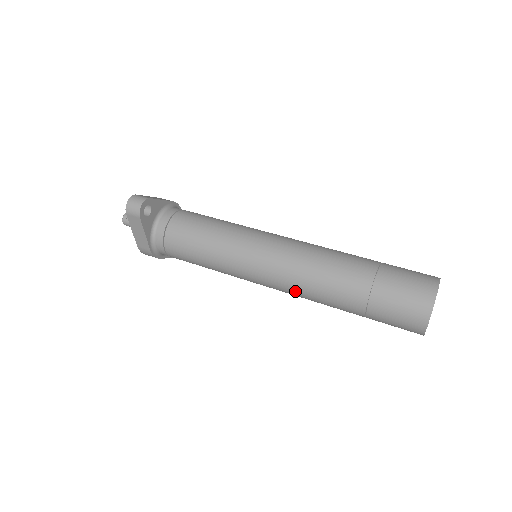
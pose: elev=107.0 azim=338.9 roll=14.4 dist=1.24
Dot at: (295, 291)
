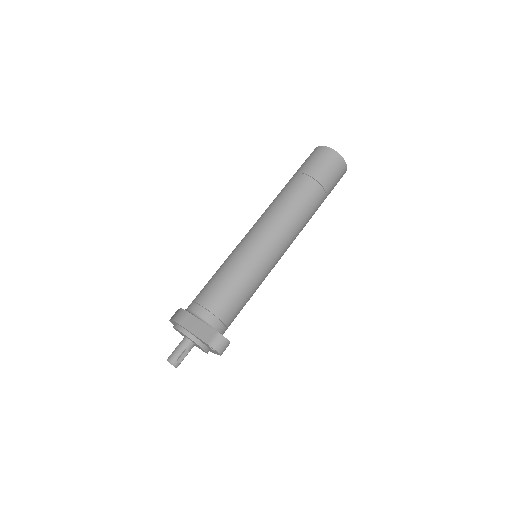
Dot at: occluded
